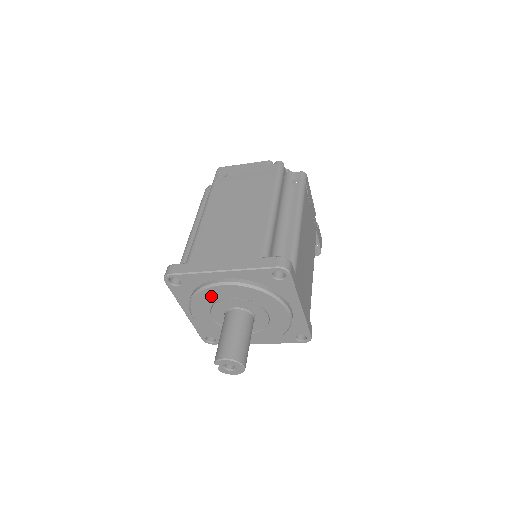
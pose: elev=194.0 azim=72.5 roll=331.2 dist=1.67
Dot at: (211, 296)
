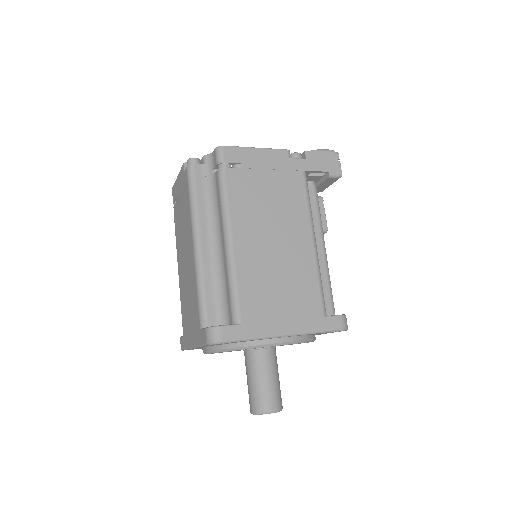
Dot at: occluded
